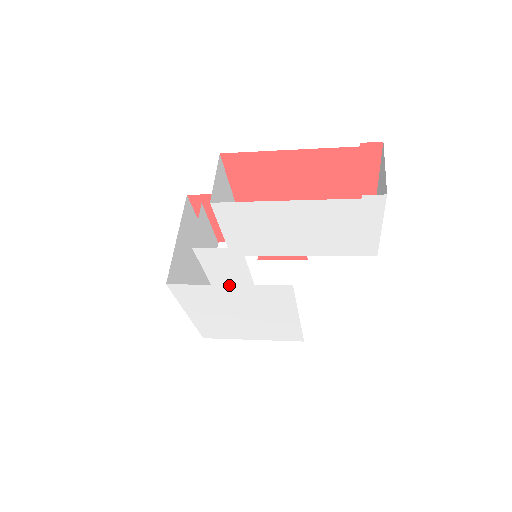
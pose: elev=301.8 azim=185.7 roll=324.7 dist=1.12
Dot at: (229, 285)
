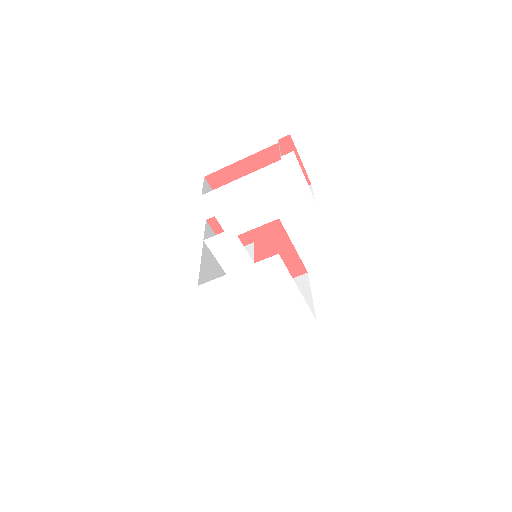
Dot at: (238, 270)
